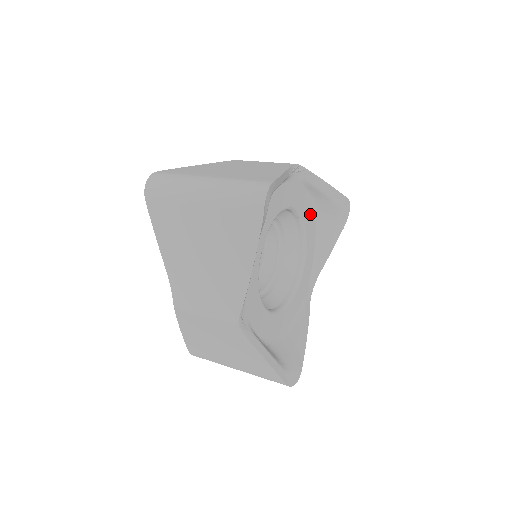
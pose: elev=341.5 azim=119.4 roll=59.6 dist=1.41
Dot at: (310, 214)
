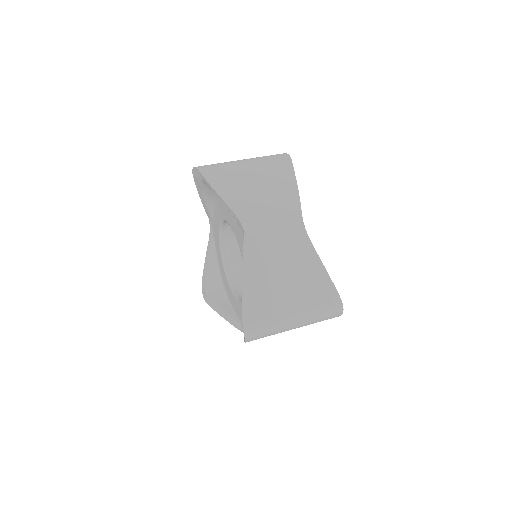
Dot at: occluded
